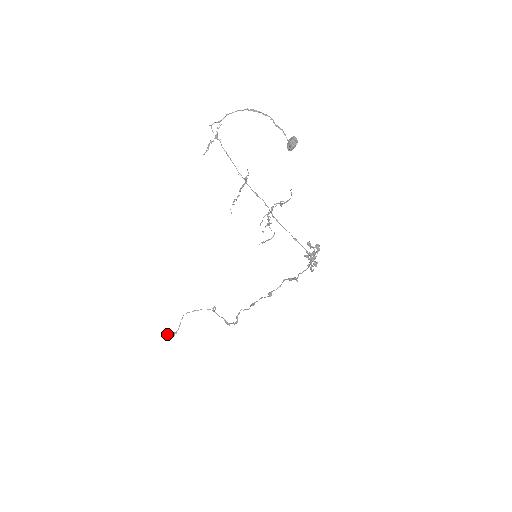
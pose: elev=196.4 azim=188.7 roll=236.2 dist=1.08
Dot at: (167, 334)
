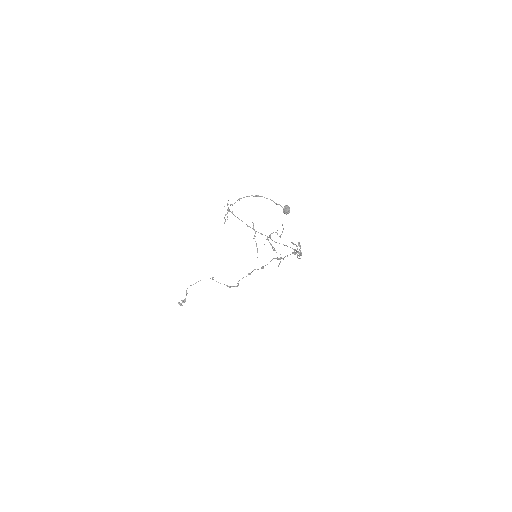
Dot at: (179, 303)
